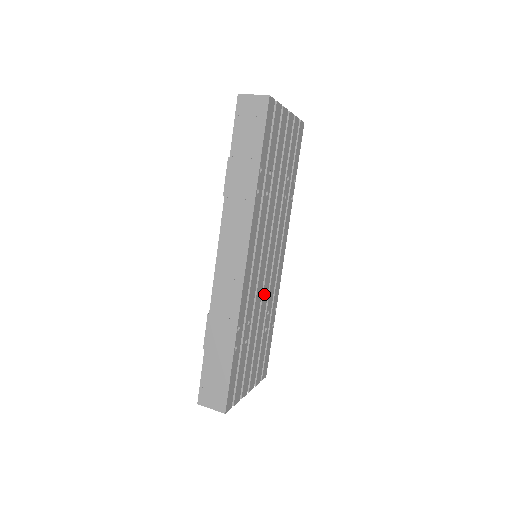
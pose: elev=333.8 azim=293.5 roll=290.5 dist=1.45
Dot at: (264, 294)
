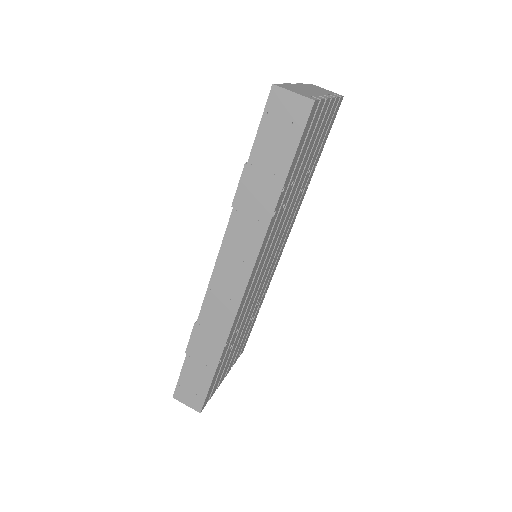
Dot at: (257, 293)
